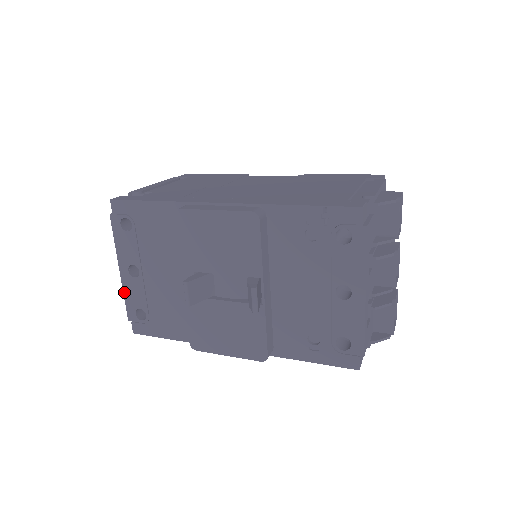
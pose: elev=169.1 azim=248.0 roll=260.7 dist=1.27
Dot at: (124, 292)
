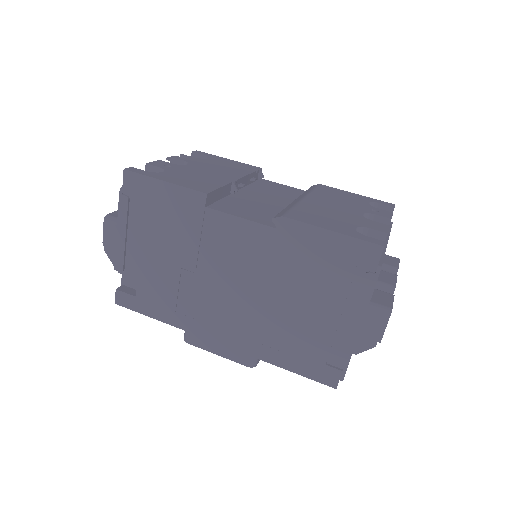
Dot at: occluded
